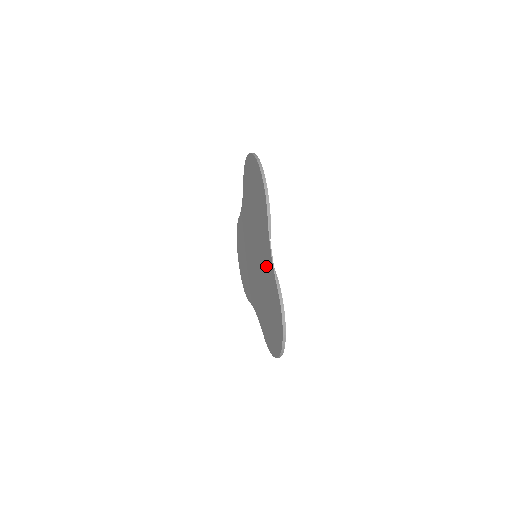
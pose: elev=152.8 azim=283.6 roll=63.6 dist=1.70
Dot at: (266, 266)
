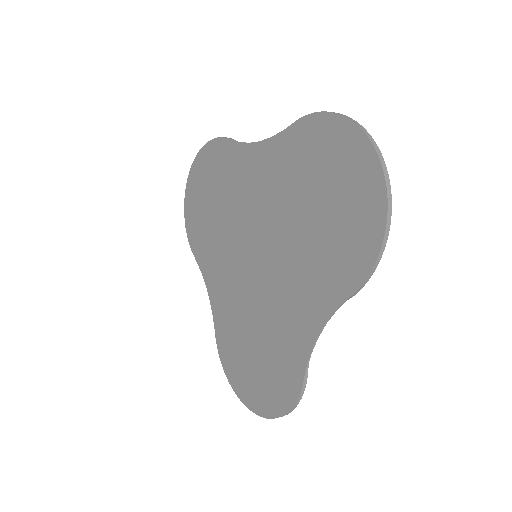
Dot at: (267, 182)
